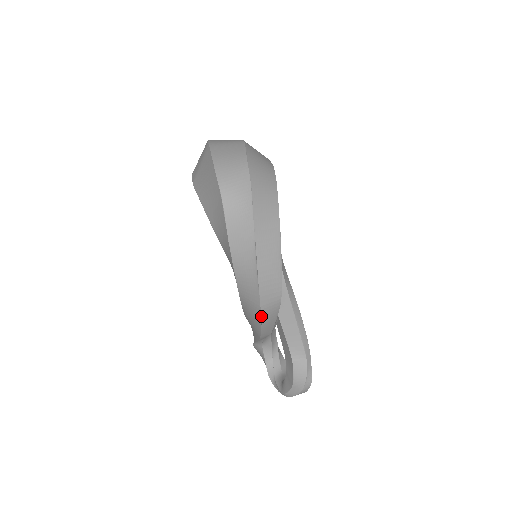
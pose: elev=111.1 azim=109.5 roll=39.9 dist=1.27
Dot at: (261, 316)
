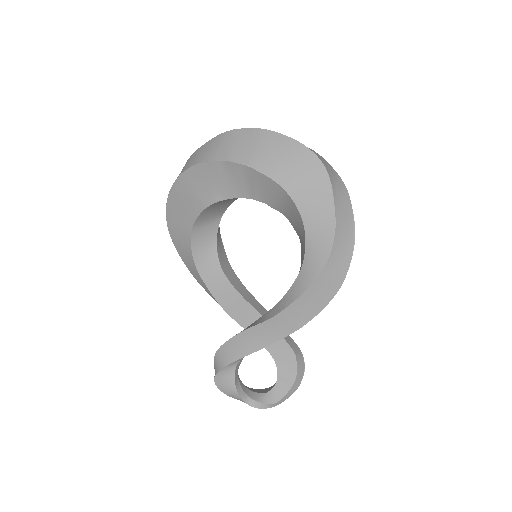
Dot at: (337, 291)
